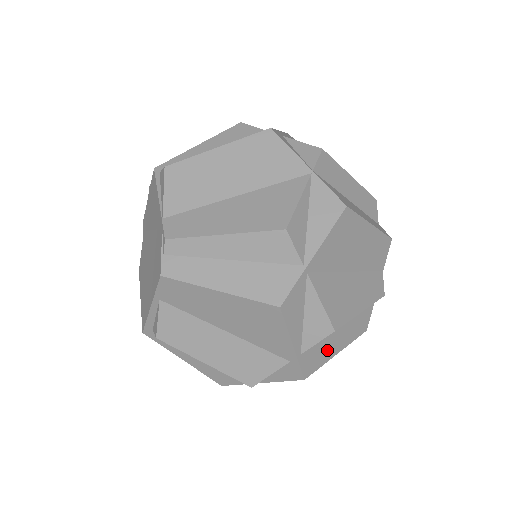
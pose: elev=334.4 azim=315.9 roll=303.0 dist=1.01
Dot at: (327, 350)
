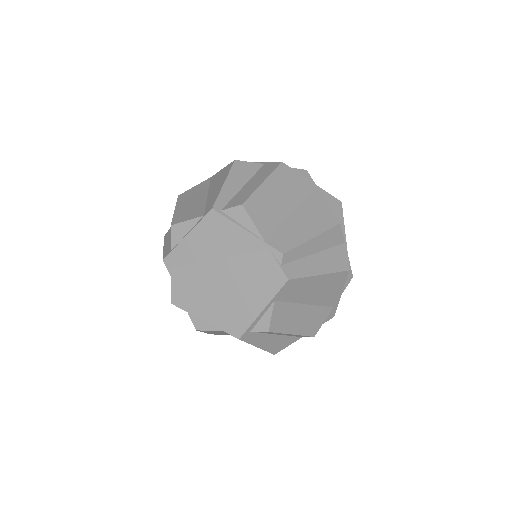
Dot at: occluded
